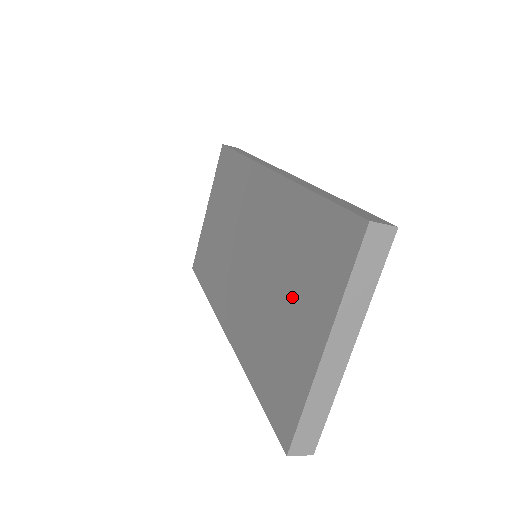
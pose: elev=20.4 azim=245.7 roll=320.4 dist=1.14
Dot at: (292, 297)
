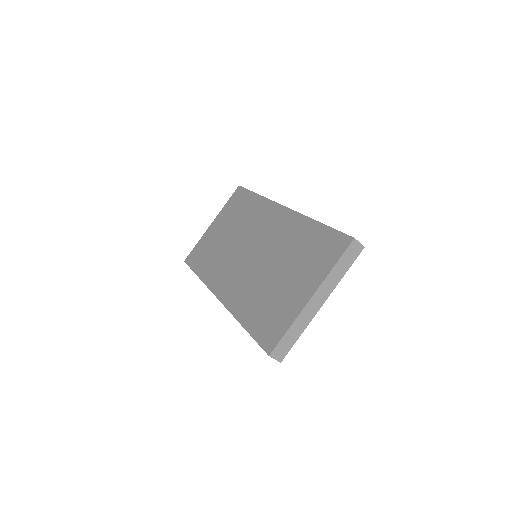
Dot at: (291, 274)
